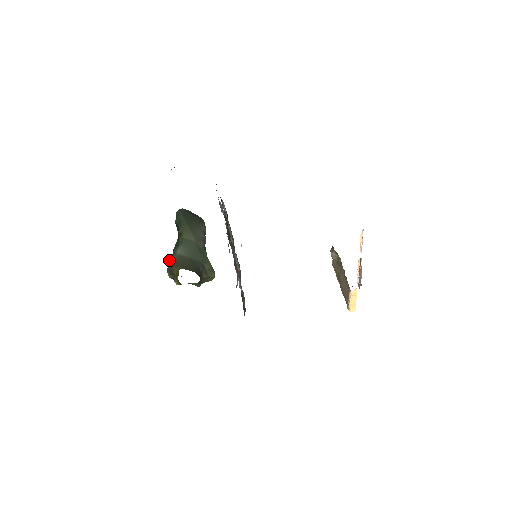
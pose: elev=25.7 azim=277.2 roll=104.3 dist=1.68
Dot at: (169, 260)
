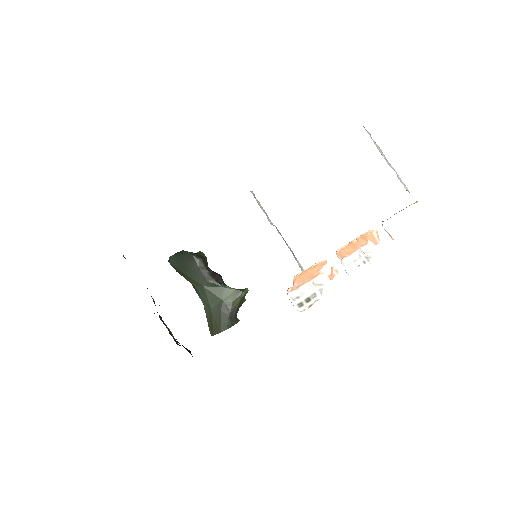
Dot at: occluded
